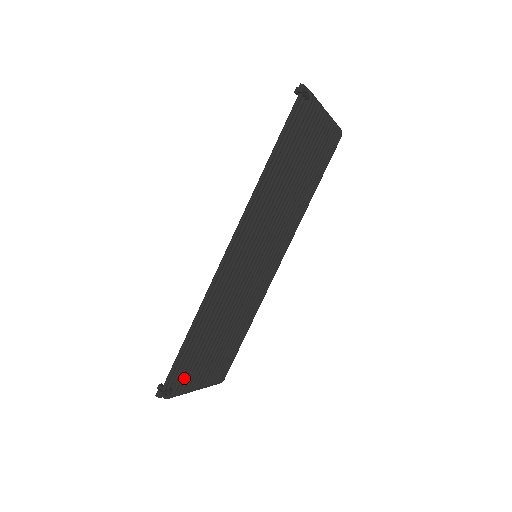
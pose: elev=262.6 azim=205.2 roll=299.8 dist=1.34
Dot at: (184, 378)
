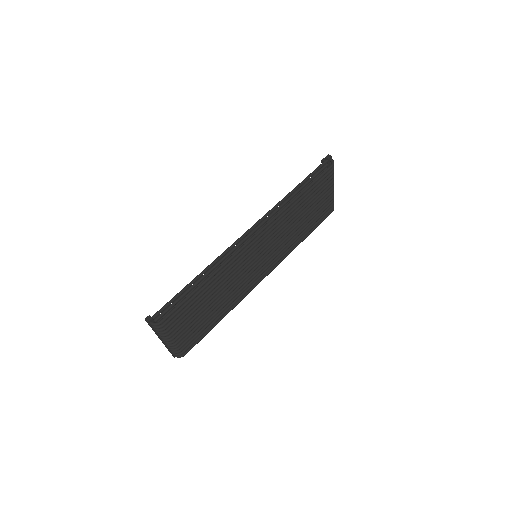
Dot at: (174, 314)
